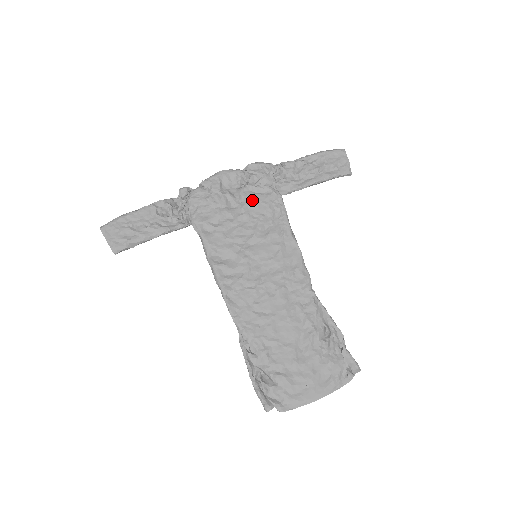
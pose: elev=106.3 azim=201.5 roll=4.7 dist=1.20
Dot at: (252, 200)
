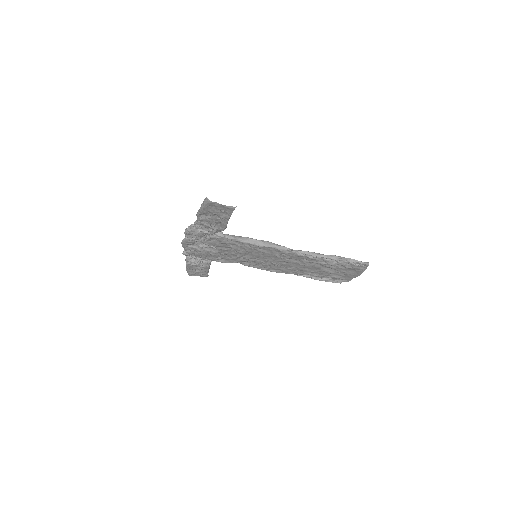
Dot at: (215, 245)
